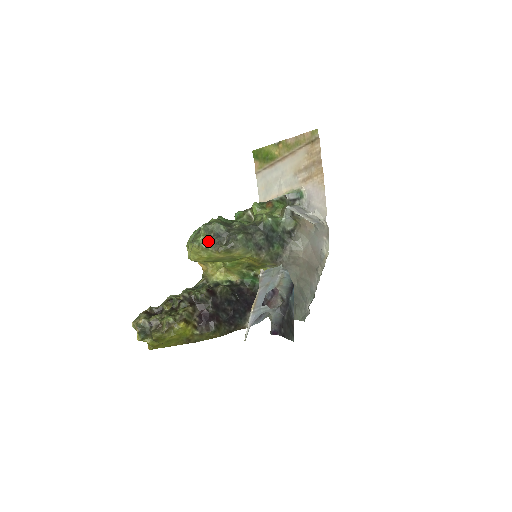
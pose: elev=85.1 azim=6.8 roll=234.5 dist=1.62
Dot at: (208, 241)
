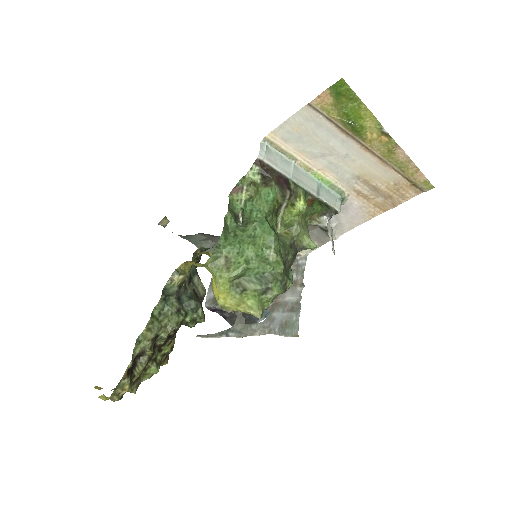
Dot at: occluded
